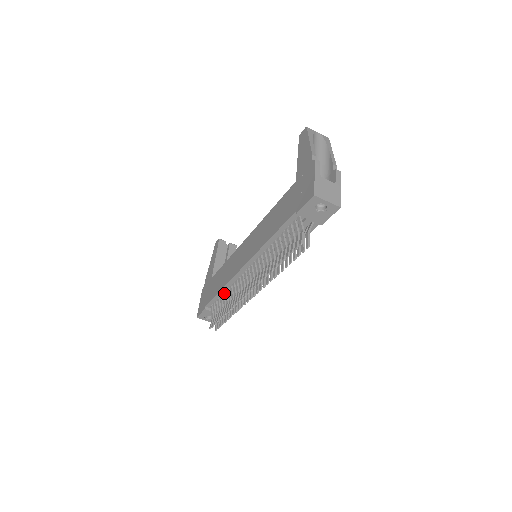
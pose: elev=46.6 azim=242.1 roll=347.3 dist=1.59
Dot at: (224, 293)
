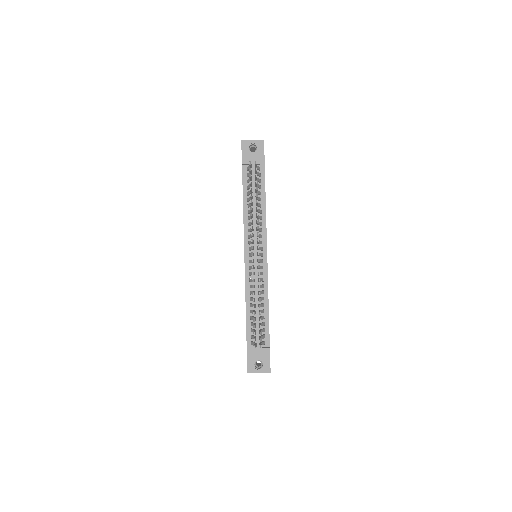
Dot at: (251, 309)
